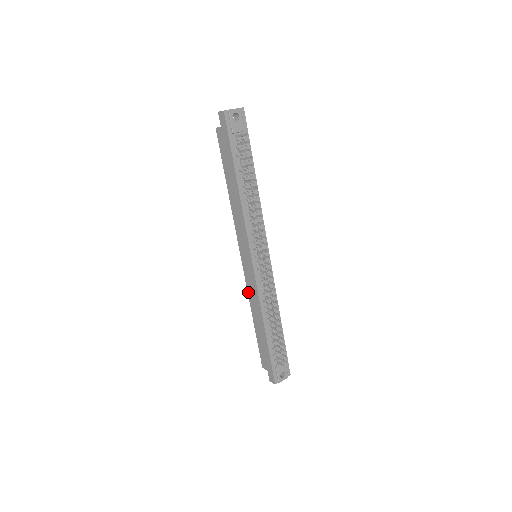
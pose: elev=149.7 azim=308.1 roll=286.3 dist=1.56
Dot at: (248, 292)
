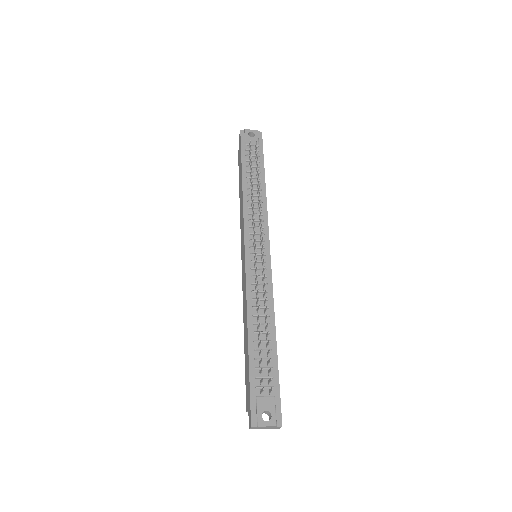
Dot at: (243, 299)
